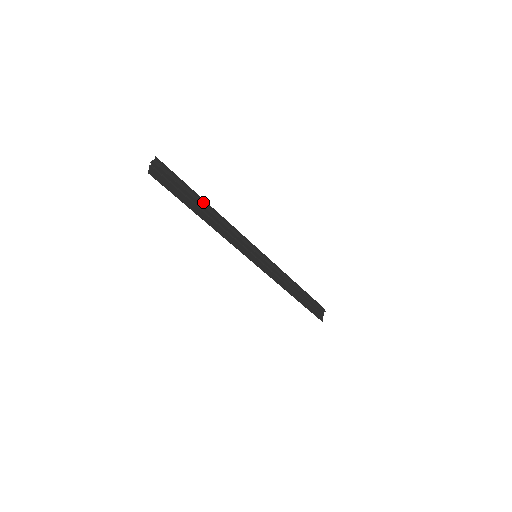
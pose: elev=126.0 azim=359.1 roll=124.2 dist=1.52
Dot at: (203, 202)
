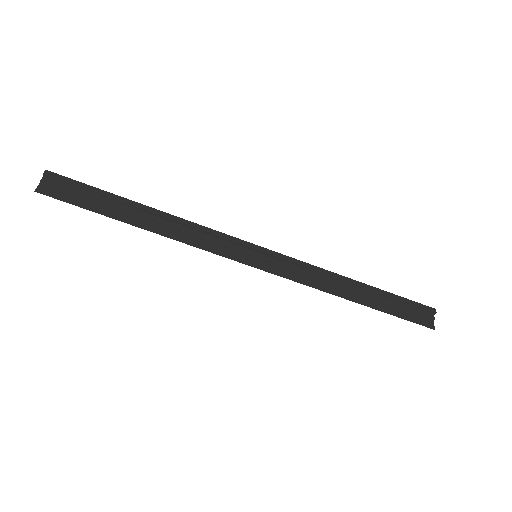
Dot at: (135, 205)
